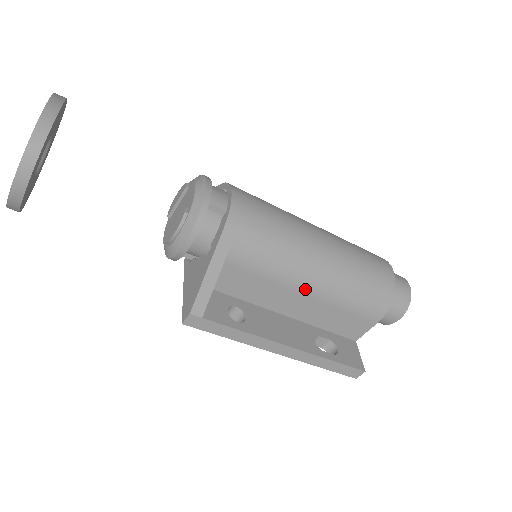
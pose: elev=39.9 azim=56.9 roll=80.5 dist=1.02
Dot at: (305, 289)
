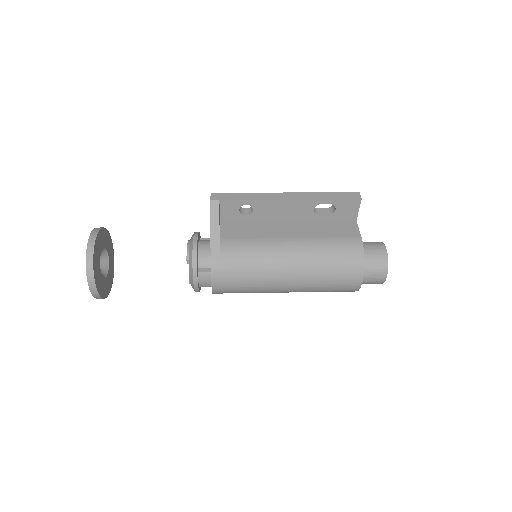
Dot at: occluded
